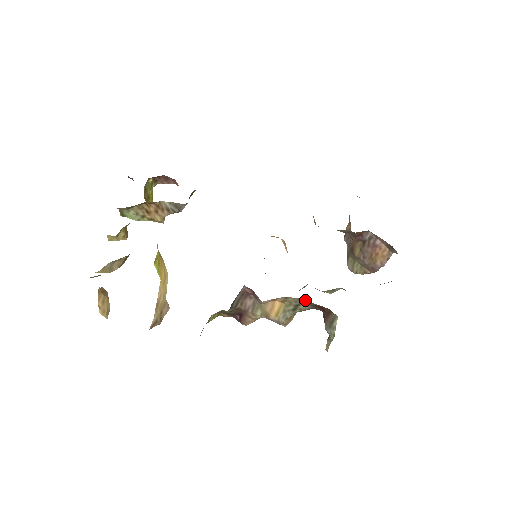
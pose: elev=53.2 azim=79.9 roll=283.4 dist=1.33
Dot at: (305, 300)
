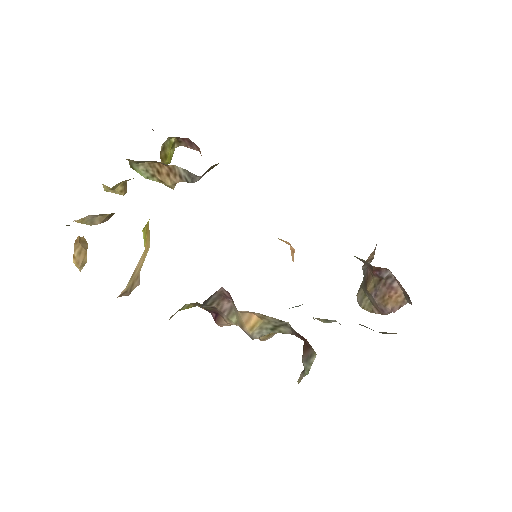
Dot at: (287, 324)
